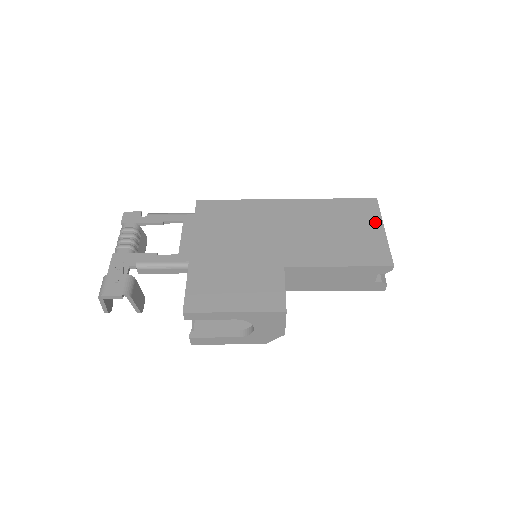
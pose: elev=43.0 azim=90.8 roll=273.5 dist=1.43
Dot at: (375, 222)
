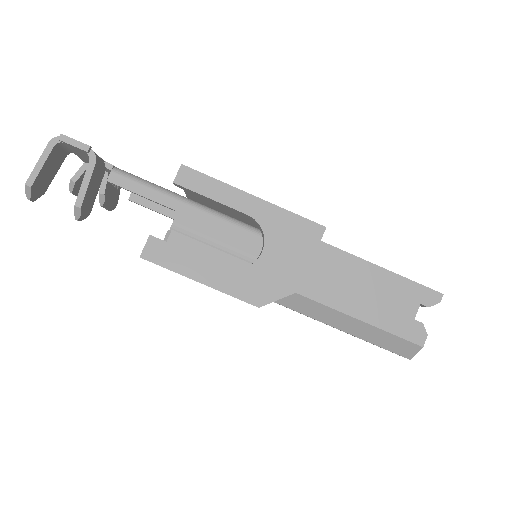
Dot at: occluded
